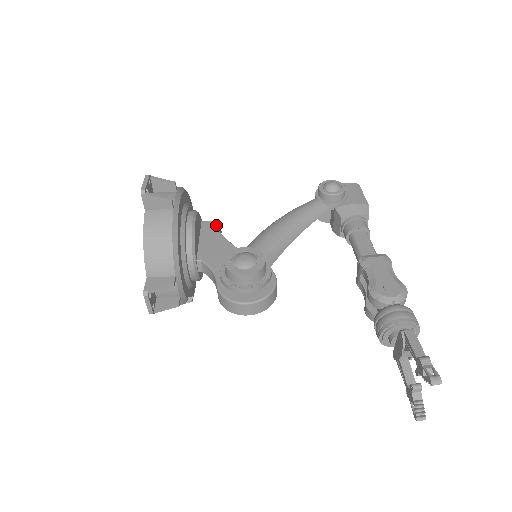
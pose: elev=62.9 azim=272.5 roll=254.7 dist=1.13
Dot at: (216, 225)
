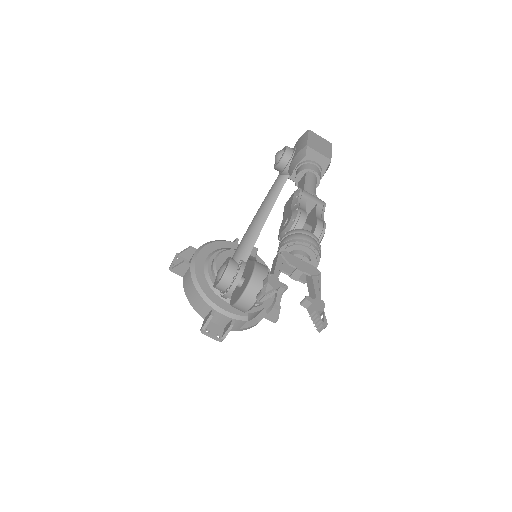
Dot at: occluded
